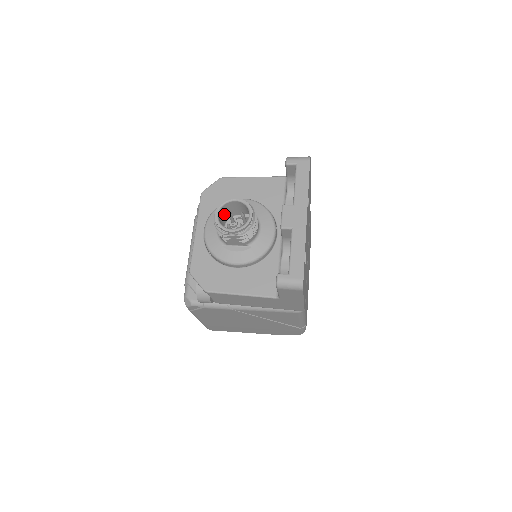
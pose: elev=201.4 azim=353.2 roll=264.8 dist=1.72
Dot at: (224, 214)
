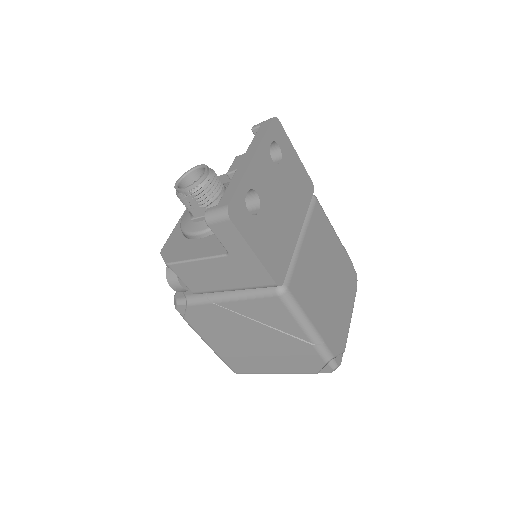
Dot at: occluded
